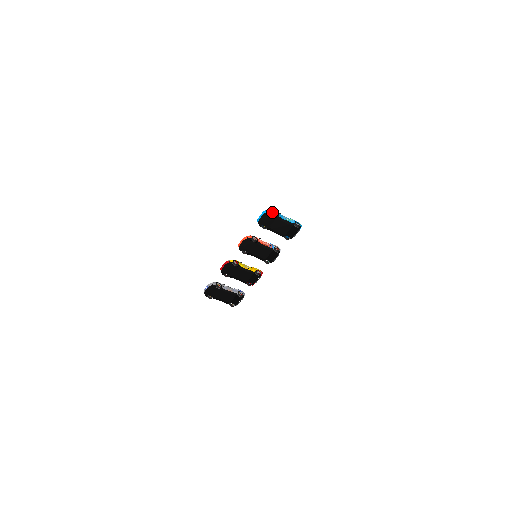
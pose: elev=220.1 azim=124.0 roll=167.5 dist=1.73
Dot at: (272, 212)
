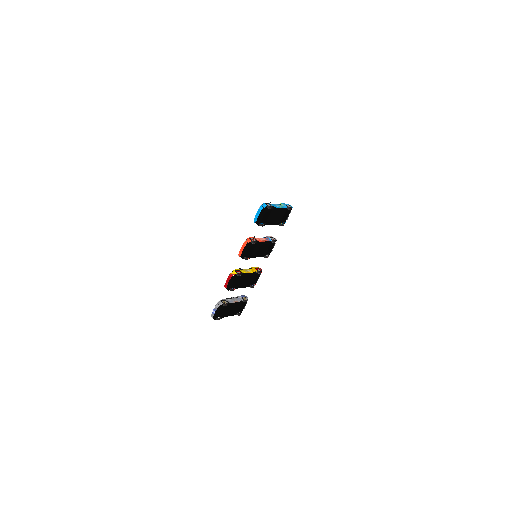
Dot at: (267, 206)
